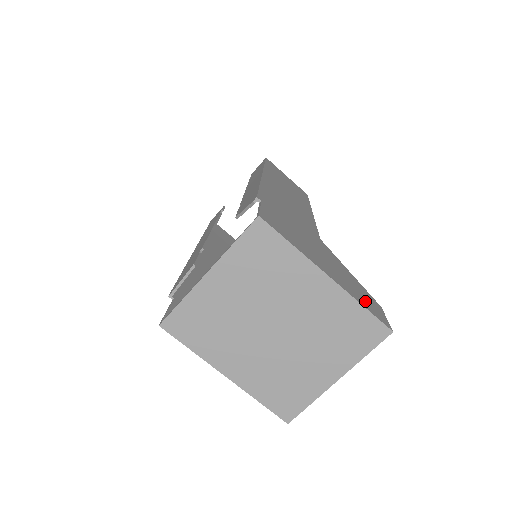
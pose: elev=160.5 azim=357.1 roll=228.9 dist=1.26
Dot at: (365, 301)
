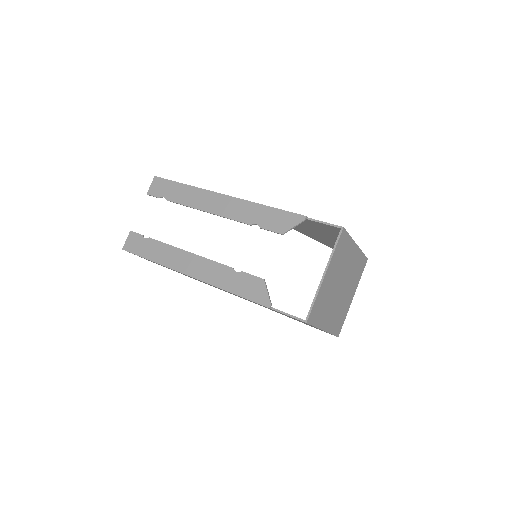
Dot at: occluded
